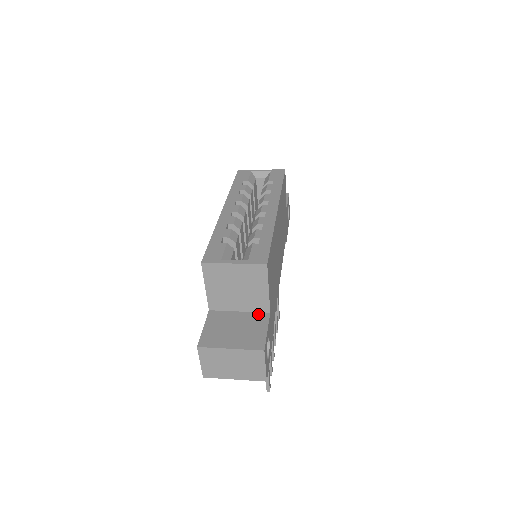
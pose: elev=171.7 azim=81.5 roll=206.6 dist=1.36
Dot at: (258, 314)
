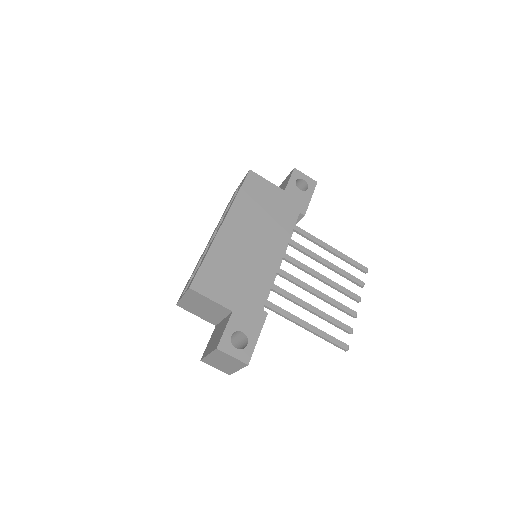
Dot at: (228, 316)
